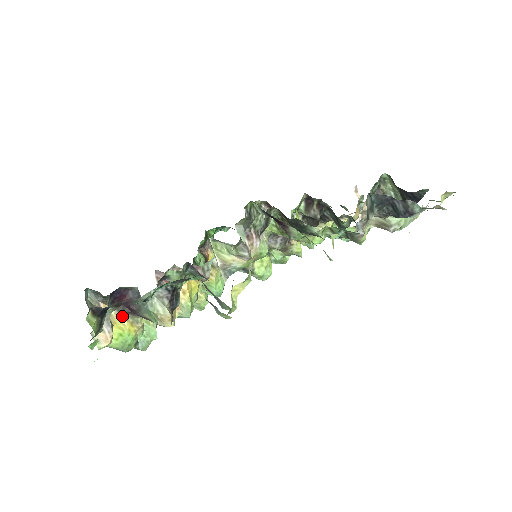
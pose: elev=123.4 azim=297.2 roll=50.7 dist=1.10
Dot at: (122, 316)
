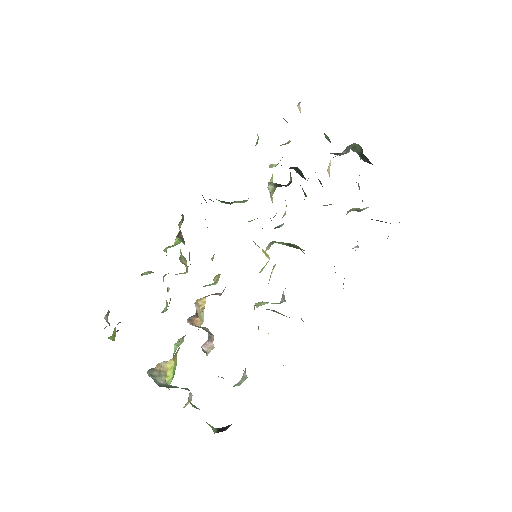
Dot at: (169, 360)
